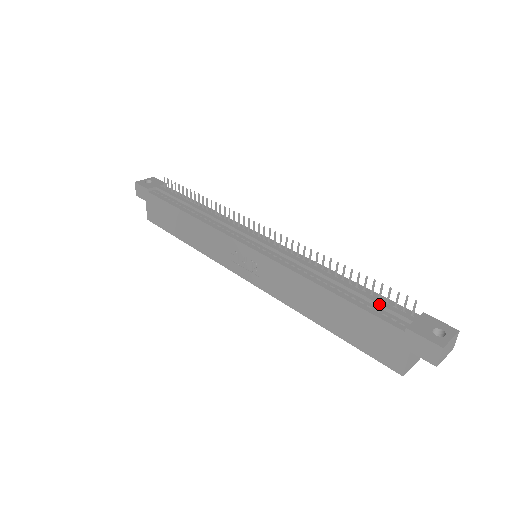
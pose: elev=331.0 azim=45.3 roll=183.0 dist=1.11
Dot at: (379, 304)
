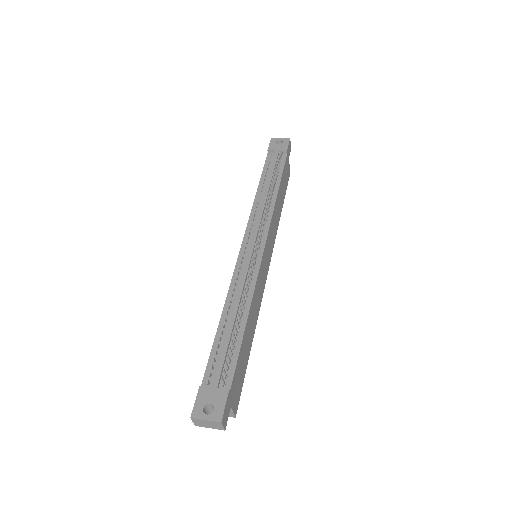
Dot at: (220, 357)
